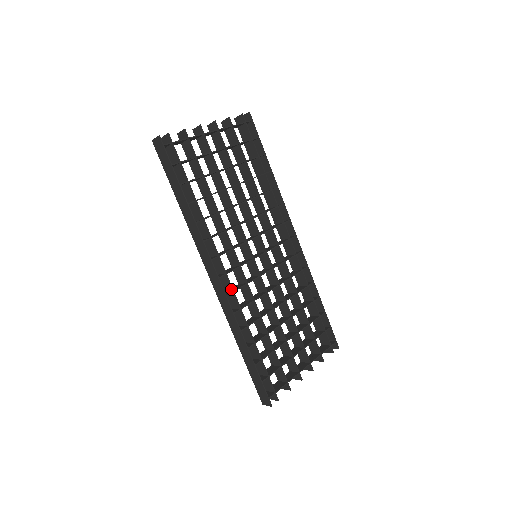
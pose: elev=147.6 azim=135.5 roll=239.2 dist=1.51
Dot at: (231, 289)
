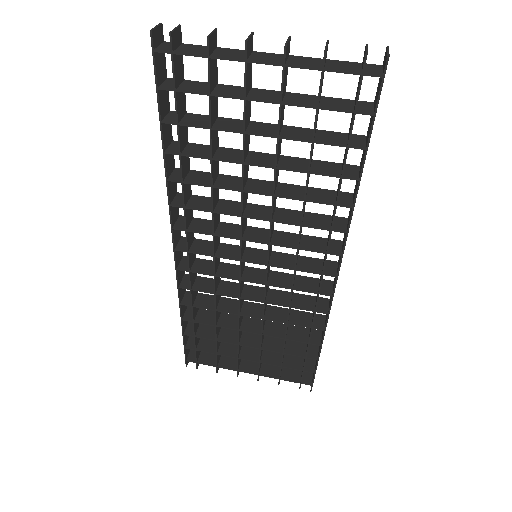
Dot at: (189, 267)
